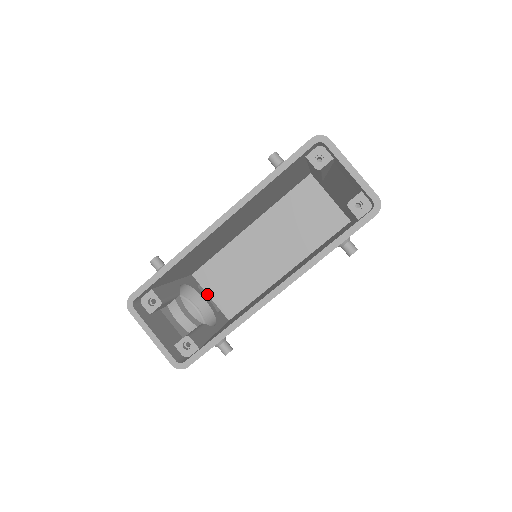
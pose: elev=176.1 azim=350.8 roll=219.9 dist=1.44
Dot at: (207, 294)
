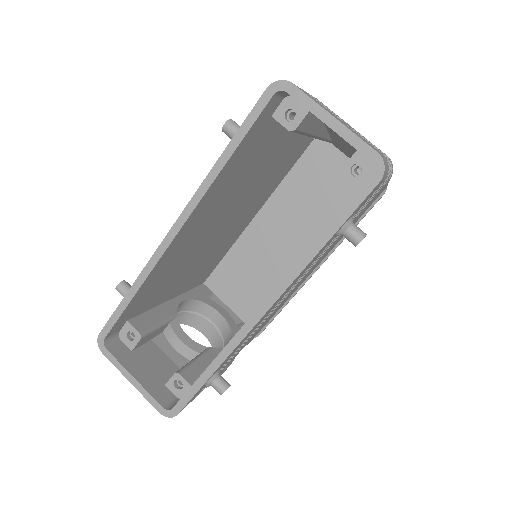
Dot at: (224, 304)
